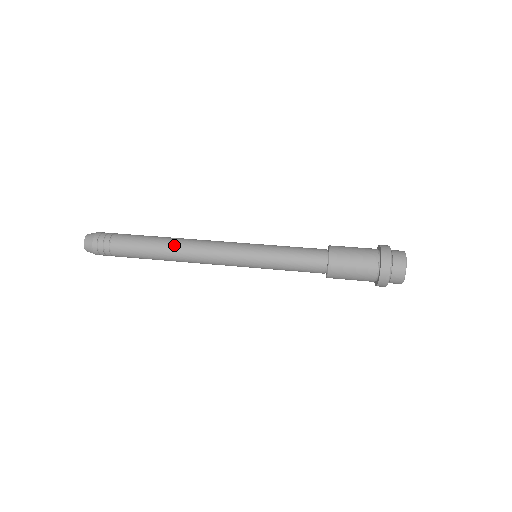
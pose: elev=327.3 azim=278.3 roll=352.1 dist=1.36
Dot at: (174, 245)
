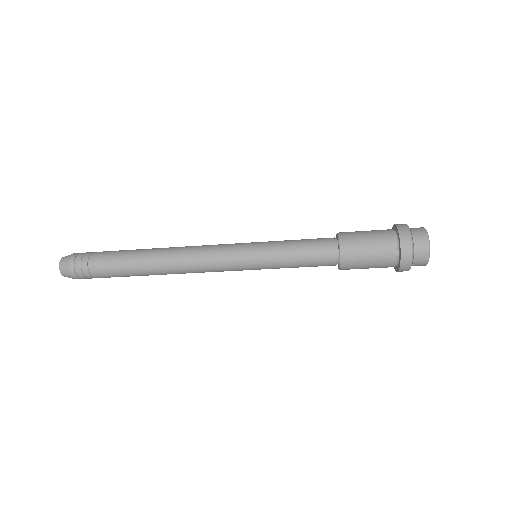
Dot at: occluded
